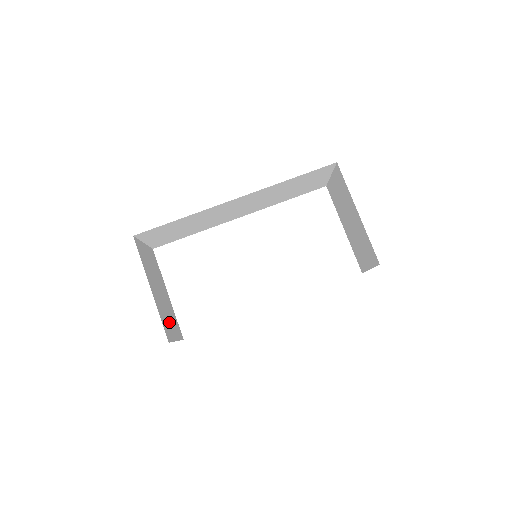
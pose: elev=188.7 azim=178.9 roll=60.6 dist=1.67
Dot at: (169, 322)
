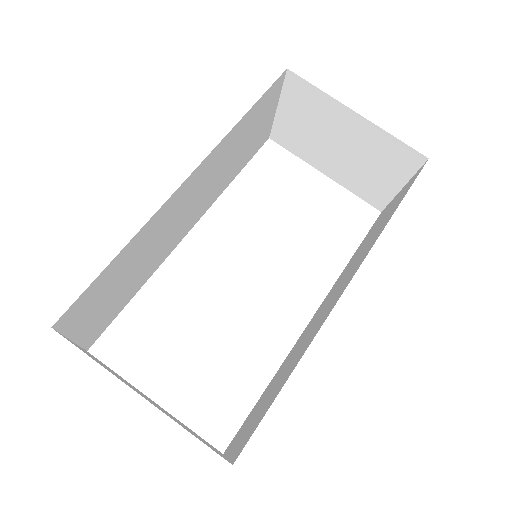
Dot at: occluded
